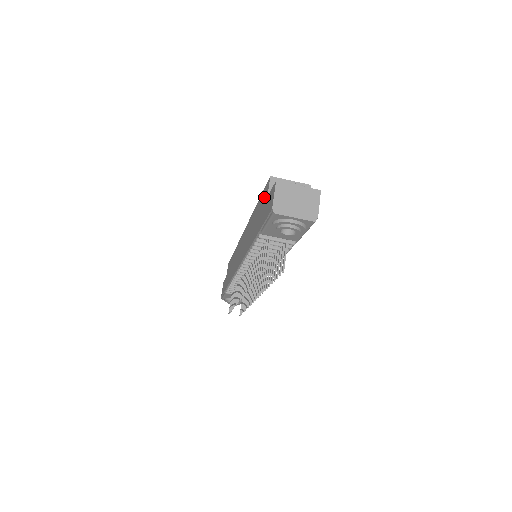
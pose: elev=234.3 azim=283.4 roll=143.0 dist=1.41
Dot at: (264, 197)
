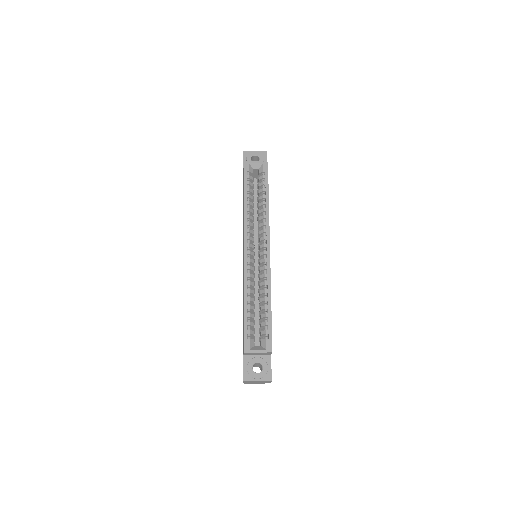
Dot at: (243, 342)
